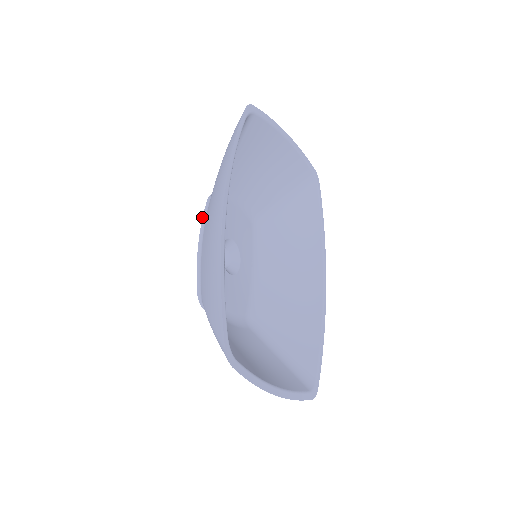
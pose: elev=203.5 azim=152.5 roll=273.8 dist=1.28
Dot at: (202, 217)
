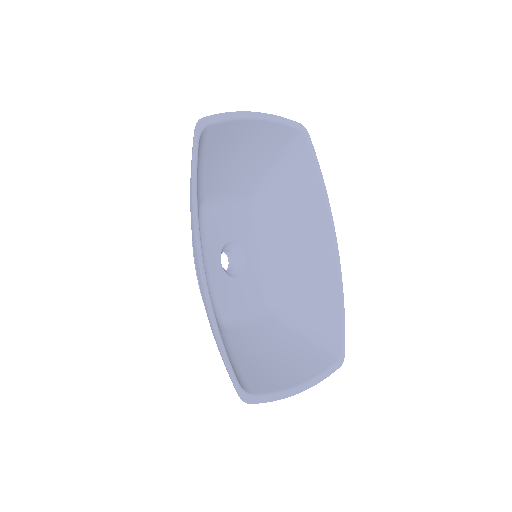
Dot at: occluded
